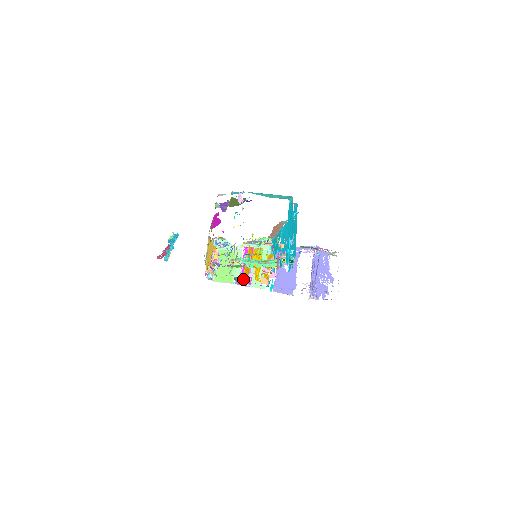
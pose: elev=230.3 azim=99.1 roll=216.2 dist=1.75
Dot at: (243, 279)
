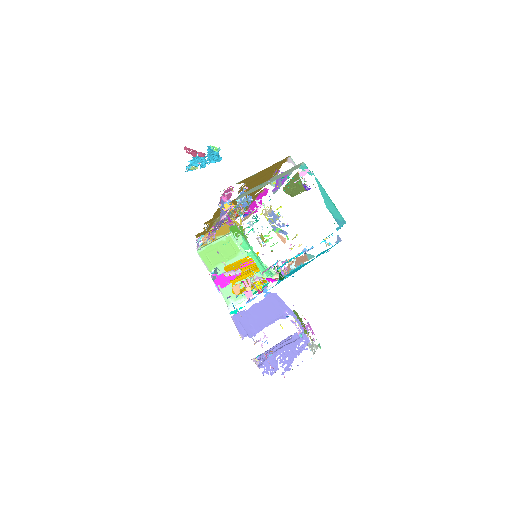
Dot at: (221, 279)
